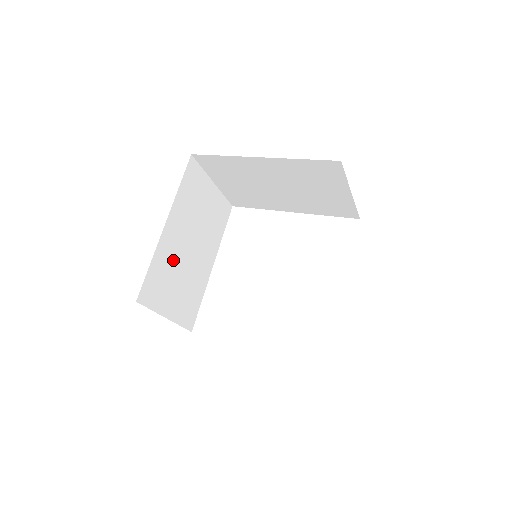
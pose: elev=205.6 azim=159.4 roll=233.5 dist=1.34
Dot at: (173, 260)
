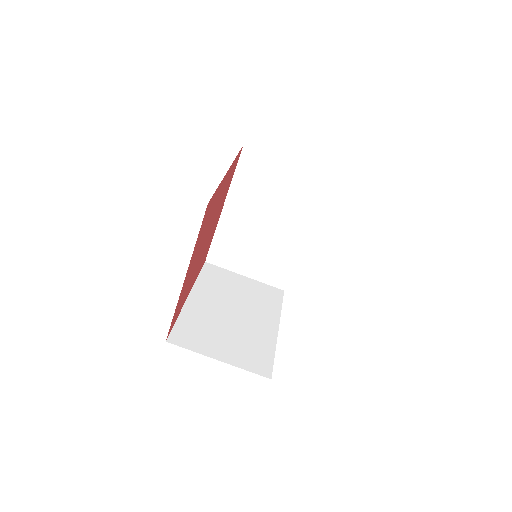
Dot at: (210, 319)
